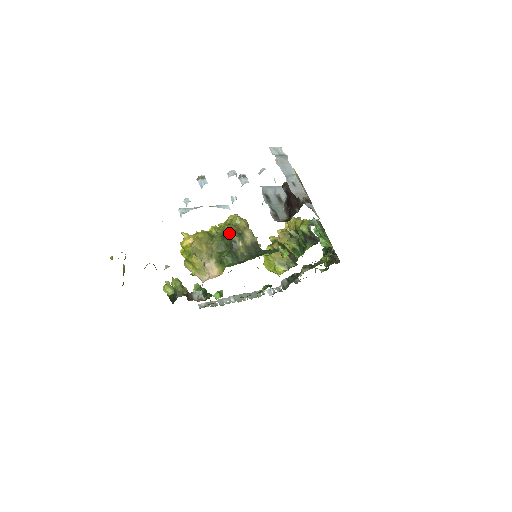
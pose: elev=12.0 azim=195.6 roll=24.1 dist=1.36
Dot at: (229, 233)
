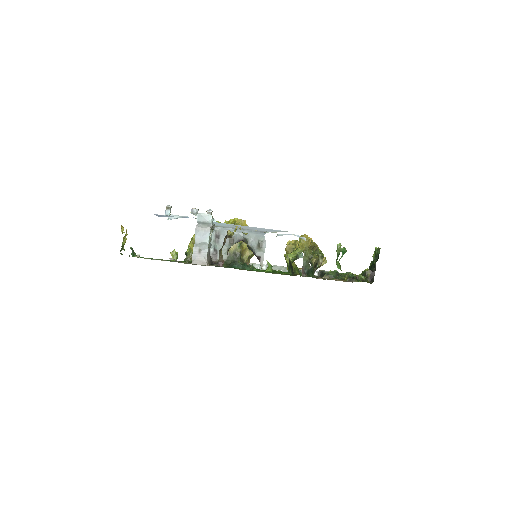
Dot at: occluded
